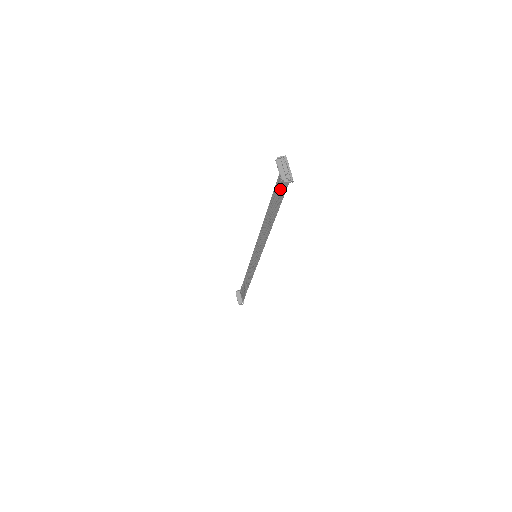
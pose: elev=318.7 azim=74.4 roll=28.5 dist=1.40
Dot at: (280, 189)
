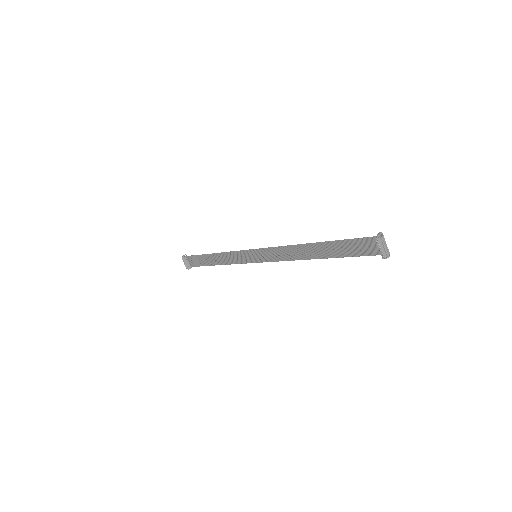
Dot at: (357, 248)
